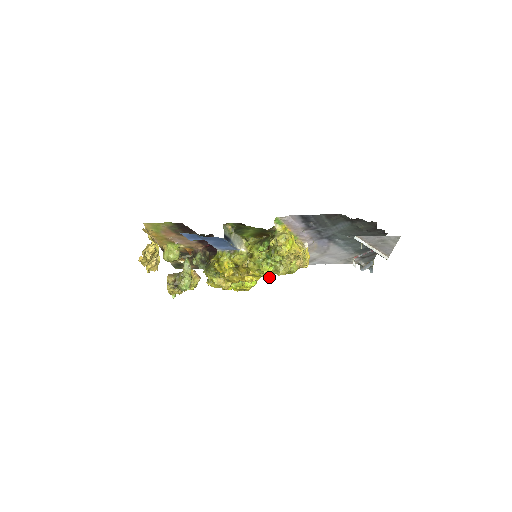
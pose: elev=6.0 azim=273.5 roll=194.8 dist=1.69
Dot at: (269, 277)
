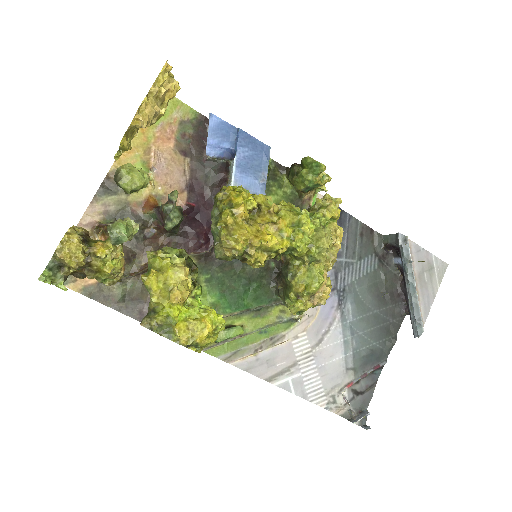
Dot at: (302, 245)
